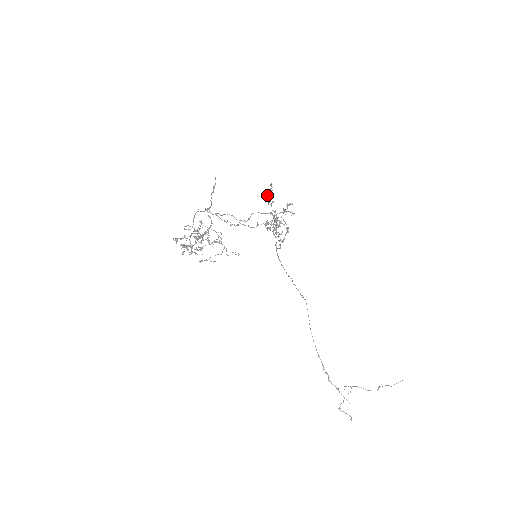
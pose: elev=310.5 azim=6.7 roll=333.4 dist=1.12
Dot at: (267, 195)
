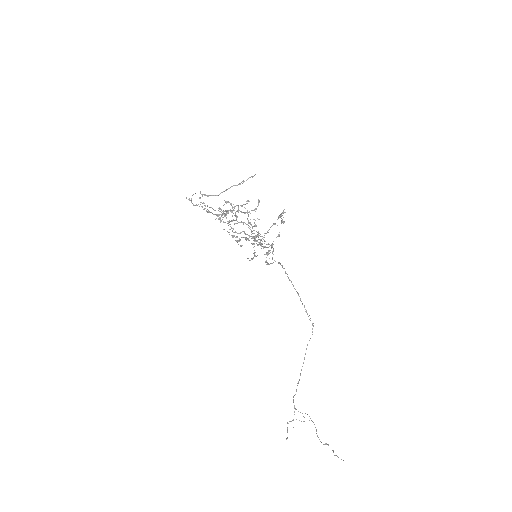
Dot at: (278, 216)
